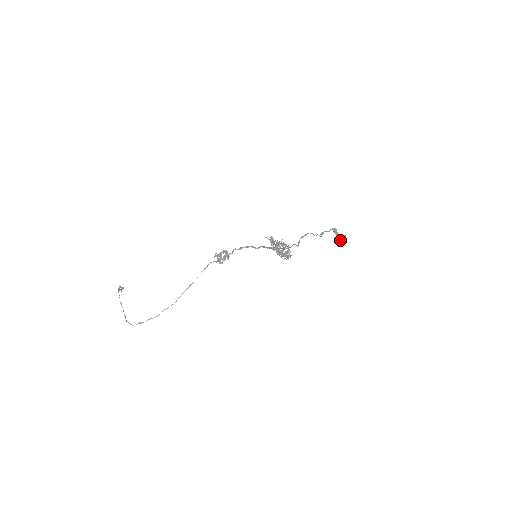
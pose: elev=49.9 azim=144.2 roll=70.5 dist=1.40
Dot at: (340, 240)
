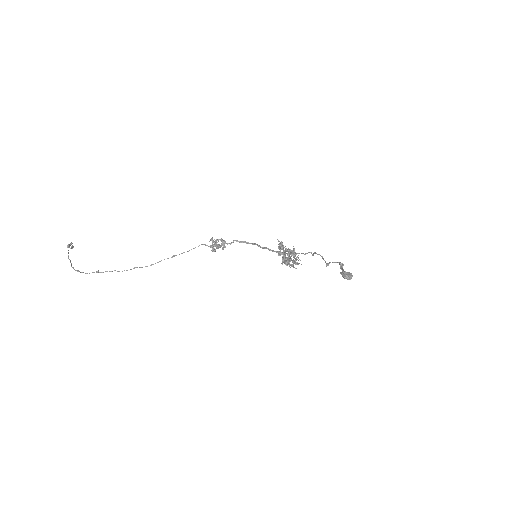
Dot at: (346, 275)
